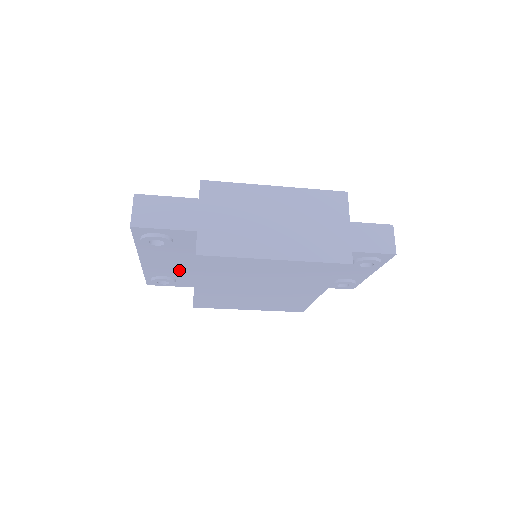
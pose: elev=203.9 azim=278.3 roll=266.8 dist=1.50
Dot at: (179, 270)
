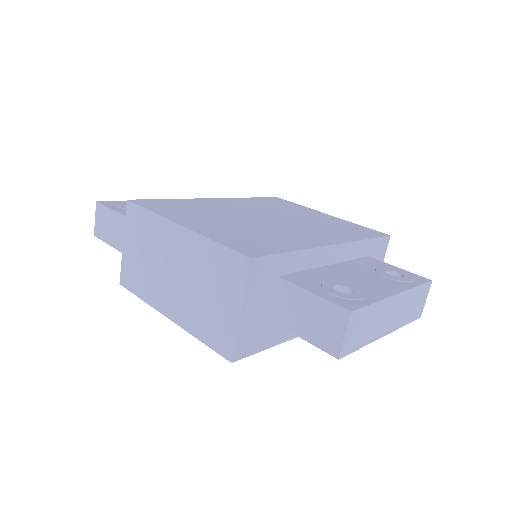
Dot at: occluded
